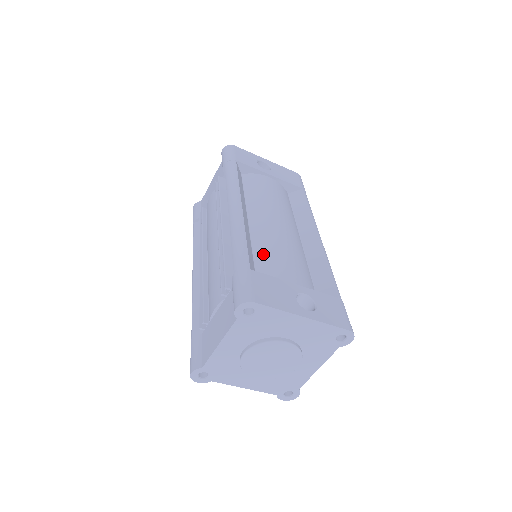
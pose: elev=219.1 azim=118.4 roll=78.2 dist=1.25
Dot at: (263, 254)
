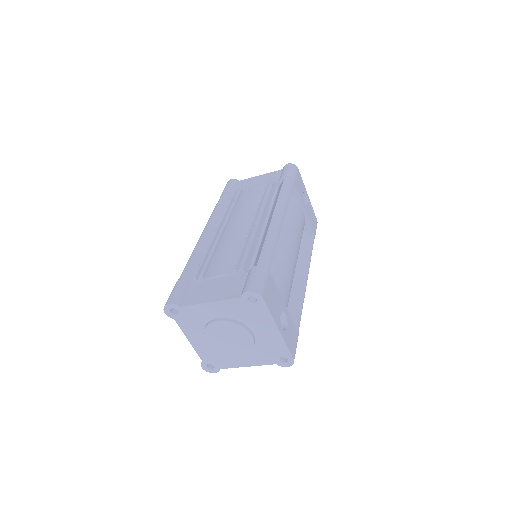
Dot at: (276, 265)
